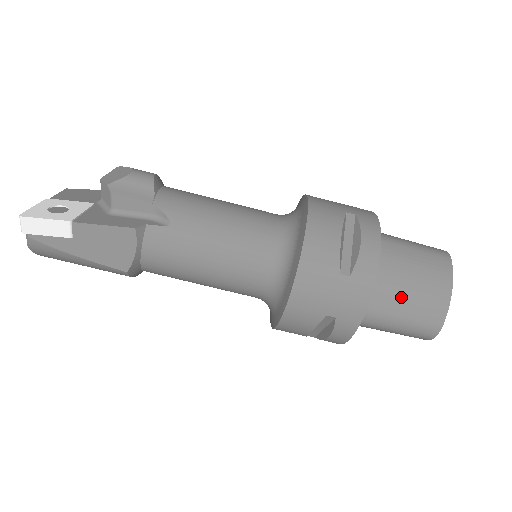
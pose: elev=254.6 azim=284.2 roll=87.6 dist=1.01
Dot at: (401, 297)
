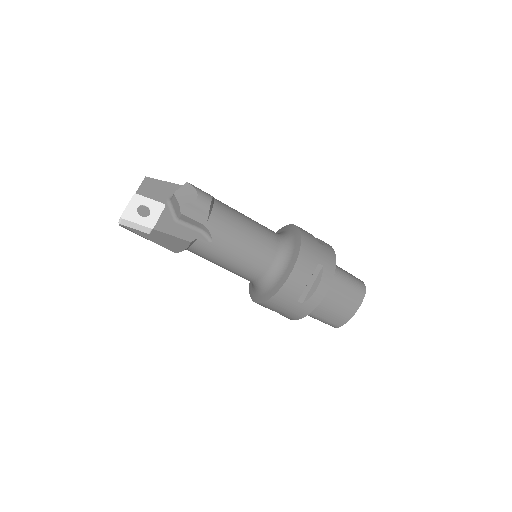
Dot at: (326, 311)
